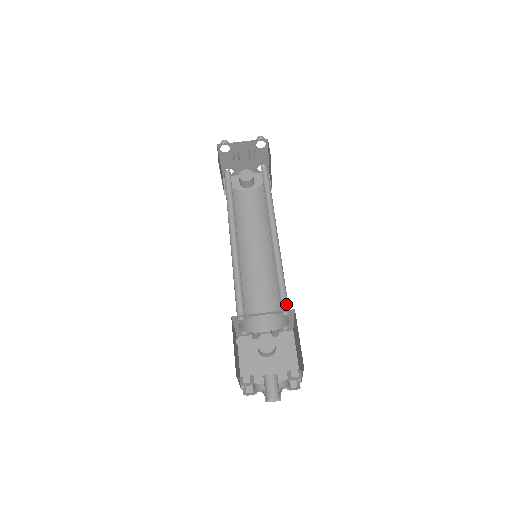
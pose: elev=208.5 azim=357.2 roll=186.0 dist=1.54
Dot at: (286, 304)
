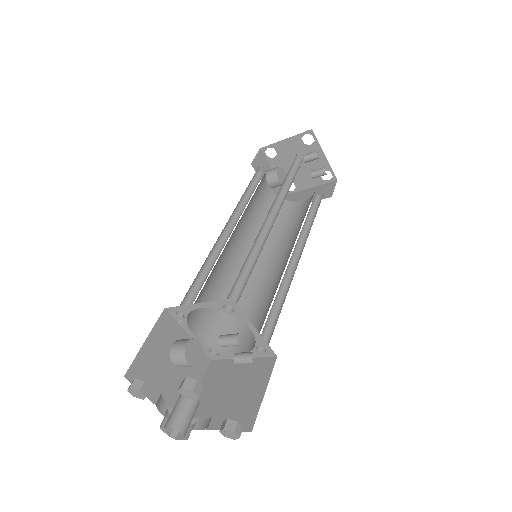
Dot at: (264, 339)
